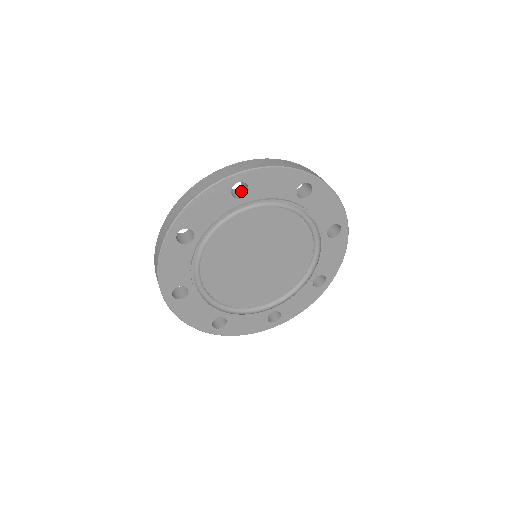
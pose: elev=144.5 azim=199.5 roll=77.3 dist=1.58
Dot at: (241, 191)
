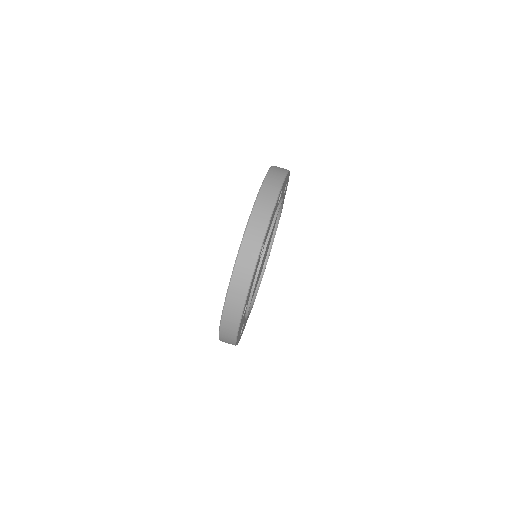
Dot at: occluded
